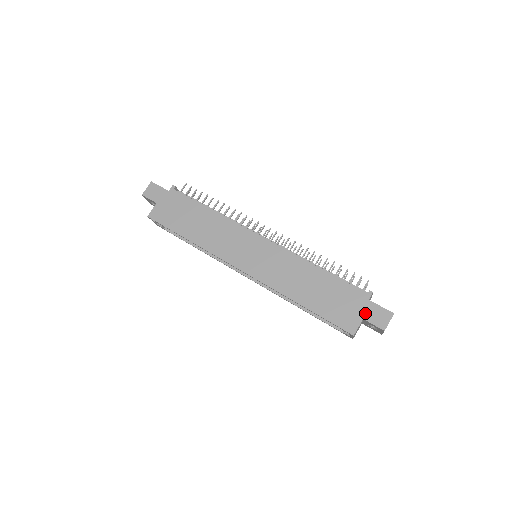
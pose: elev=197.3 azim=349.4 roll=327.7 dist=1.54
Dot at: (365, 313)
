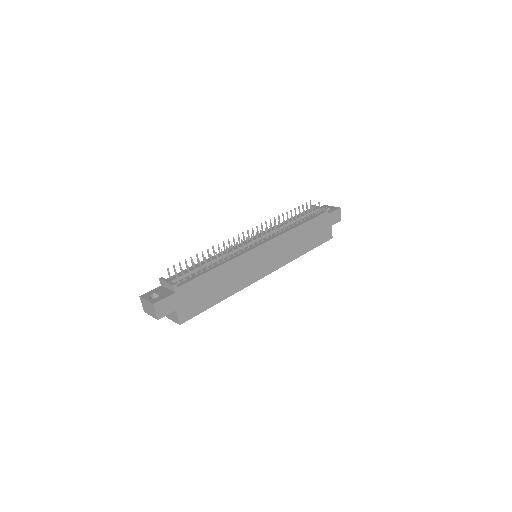
Dot at: (331, 222)
